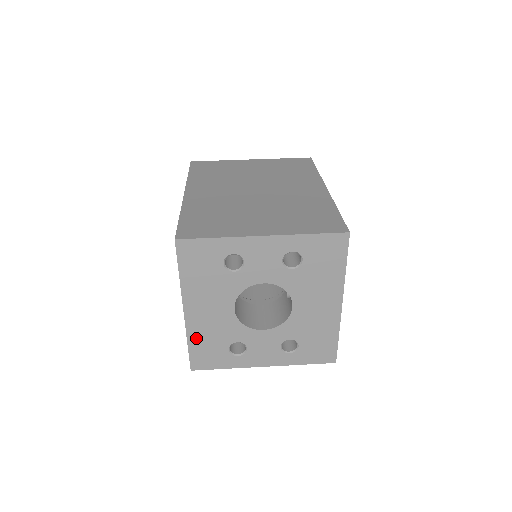
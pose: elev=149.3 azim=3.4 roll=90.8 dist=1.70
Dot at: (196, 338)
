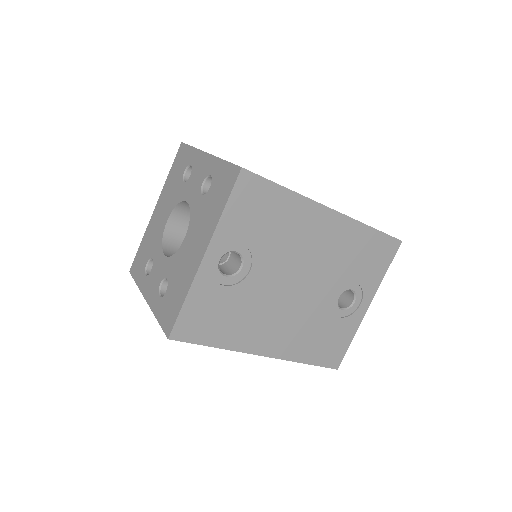
Dot at: (146, 239)
